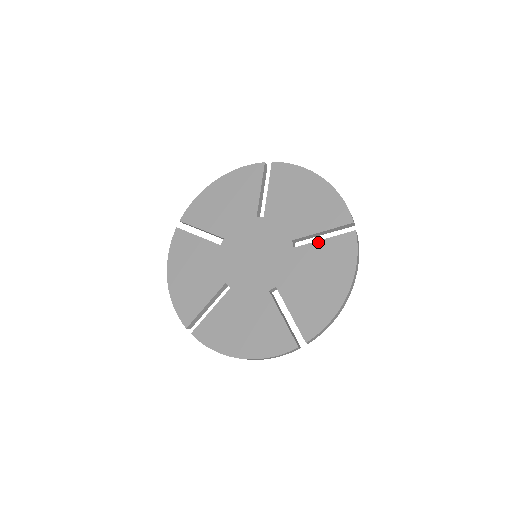
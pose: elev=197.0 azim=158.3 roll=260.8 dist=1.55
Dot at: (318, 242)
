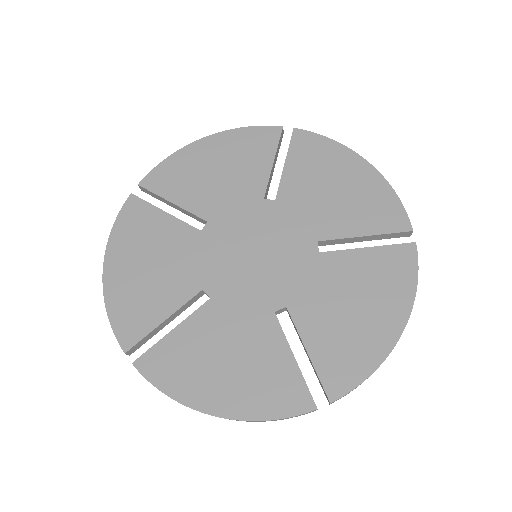
Dot at: (358, 250)
